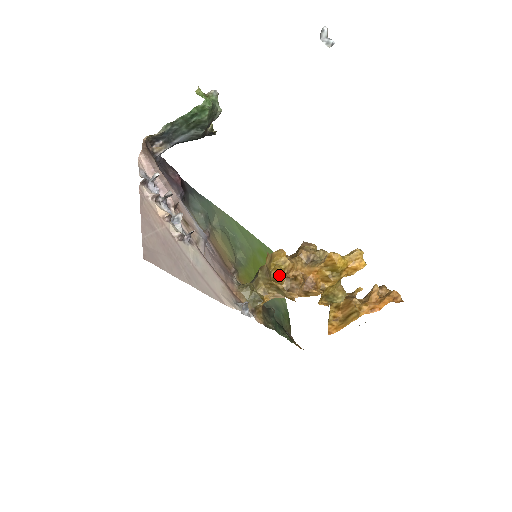
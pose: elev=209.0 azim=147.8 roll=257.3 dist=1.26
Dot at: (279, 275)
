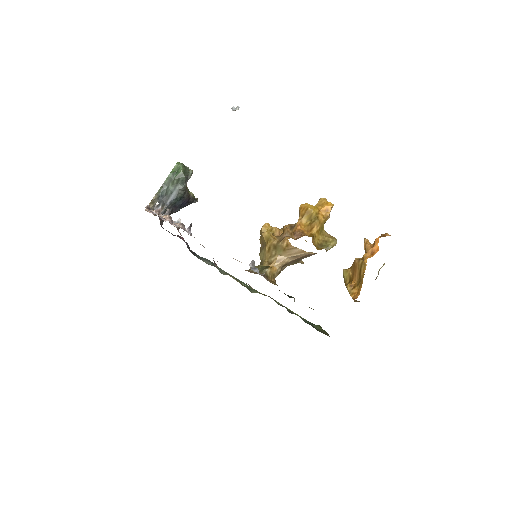
Dot at: (268, 232)
